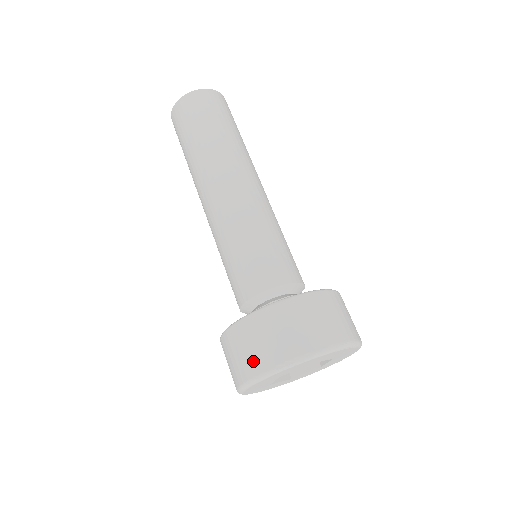
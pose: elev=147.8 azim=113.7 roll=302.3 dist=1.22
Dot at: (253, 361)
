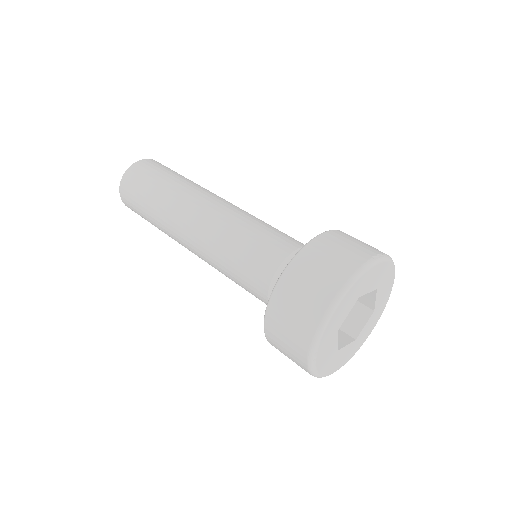
Dot at: (347, 259)
